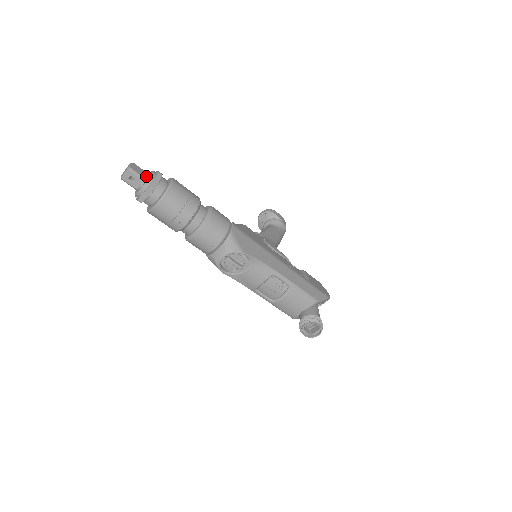
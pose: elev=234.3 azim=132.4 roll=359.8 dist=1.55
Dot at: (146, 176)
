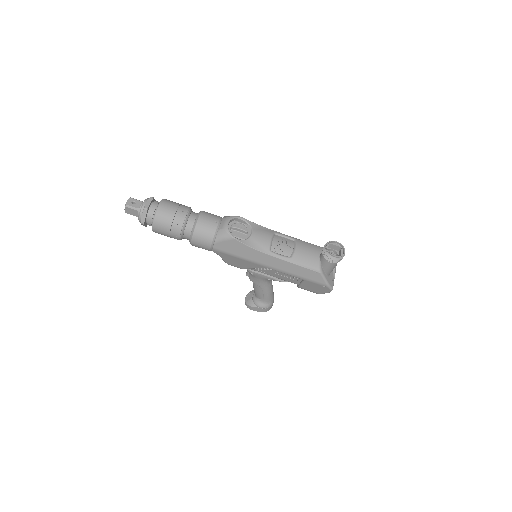
Dot at: occluded
